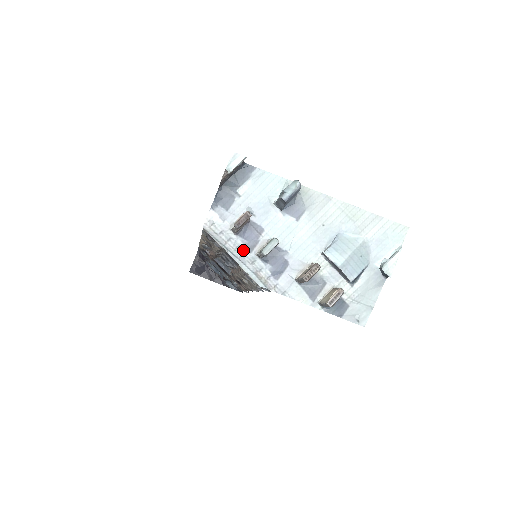
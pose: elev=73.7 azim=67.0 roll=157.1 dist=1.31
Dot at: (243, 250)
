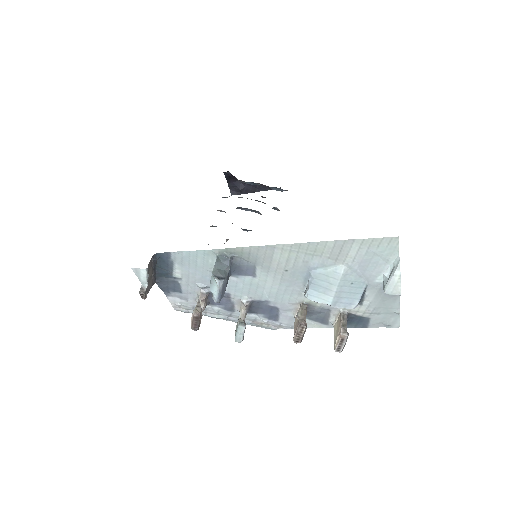
Dot at: (225, 312)
